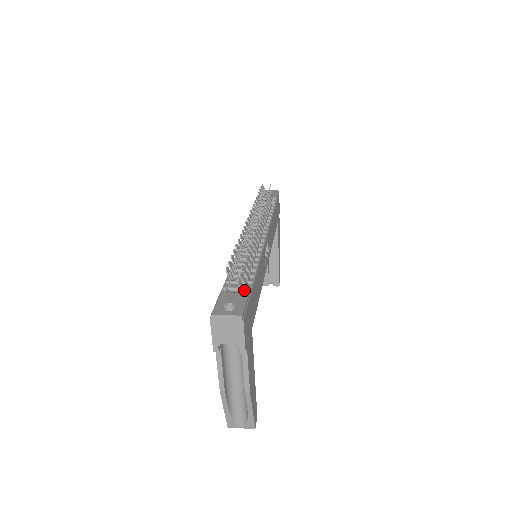
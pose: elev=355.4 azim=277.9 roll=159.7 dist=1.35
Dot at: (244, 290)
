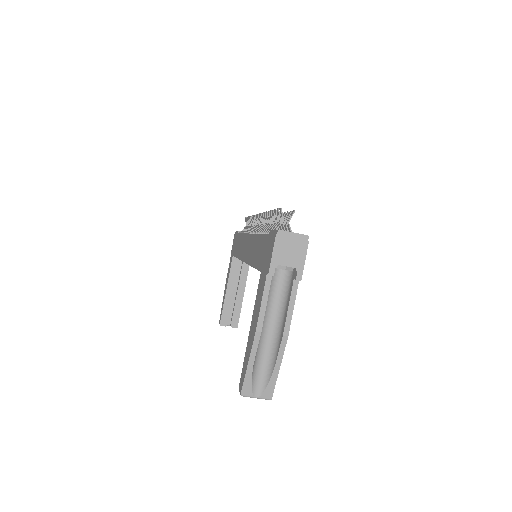
Dot at: occluded
